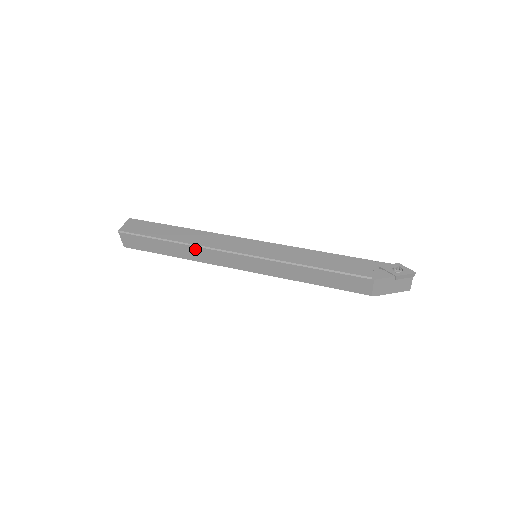
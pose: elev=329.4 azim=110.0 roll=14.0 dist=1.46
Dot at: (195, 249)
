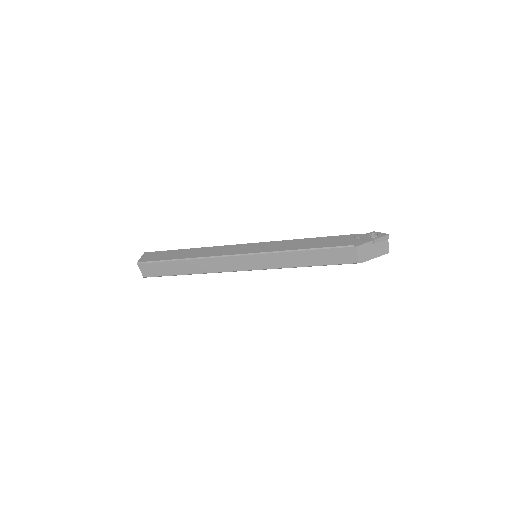
Dot at: (204, 261)
